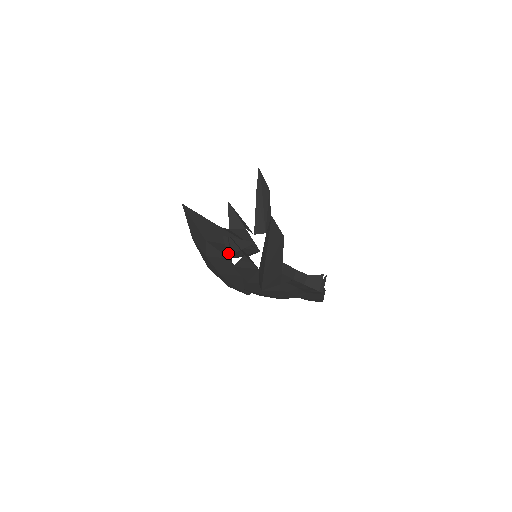
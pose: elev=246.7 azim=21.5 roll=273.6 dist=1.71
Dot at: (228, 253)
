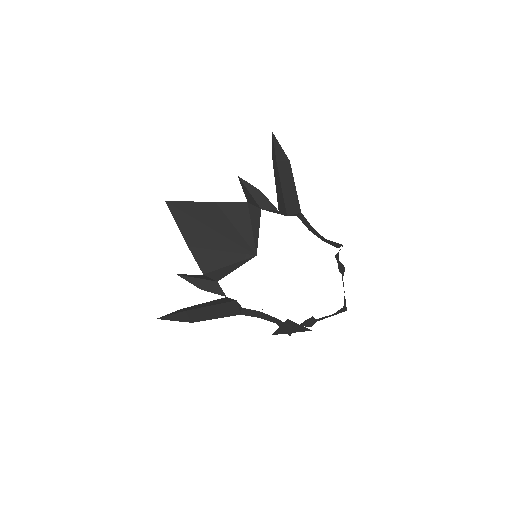
Dot at: (196, 275)
